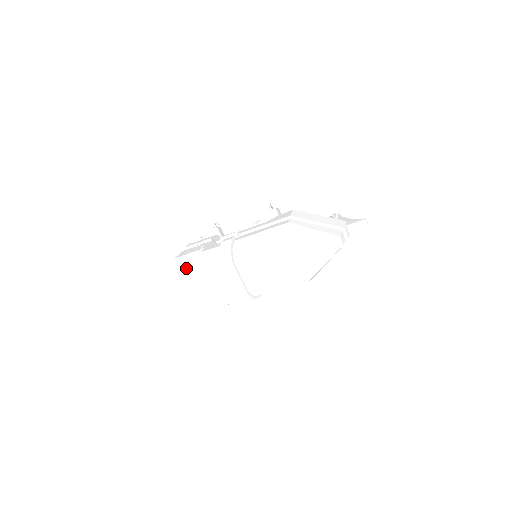
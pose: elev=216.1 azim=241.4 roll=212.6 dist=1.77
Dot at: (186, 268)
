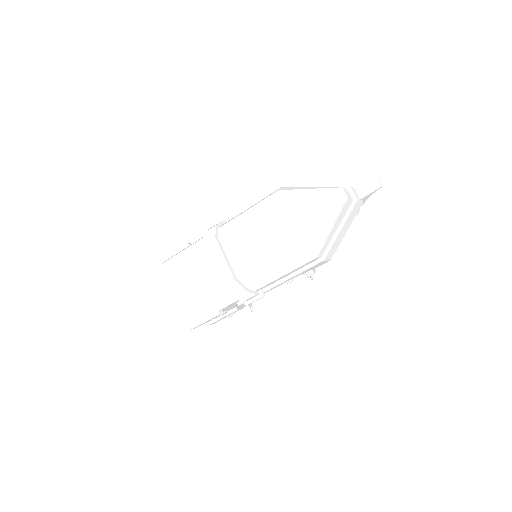
Dot at: (169, 261)
